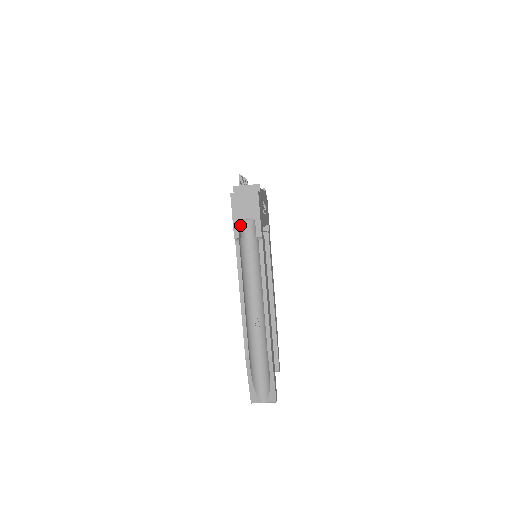
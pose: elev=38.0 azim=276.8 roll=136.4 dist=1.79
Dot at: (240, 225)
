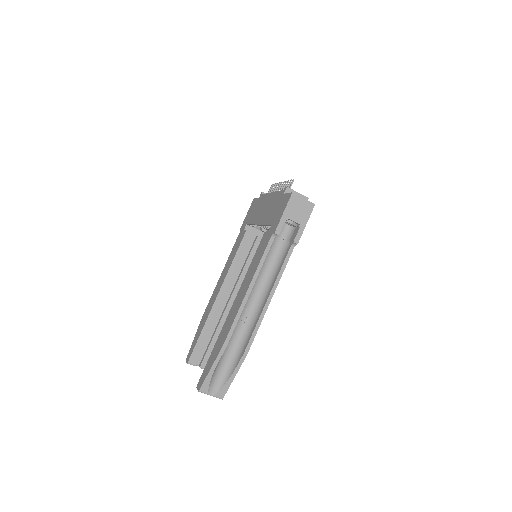
Dot at: occluded
